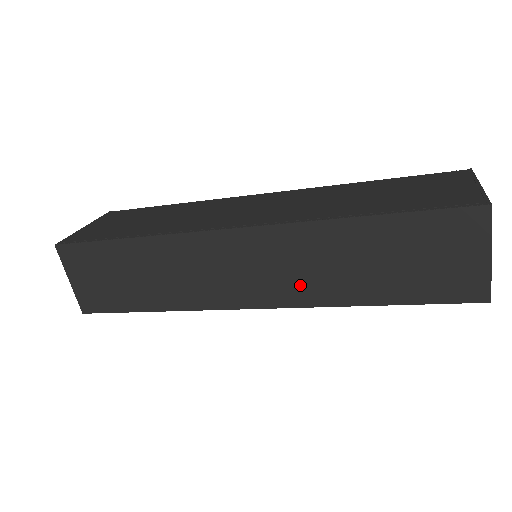
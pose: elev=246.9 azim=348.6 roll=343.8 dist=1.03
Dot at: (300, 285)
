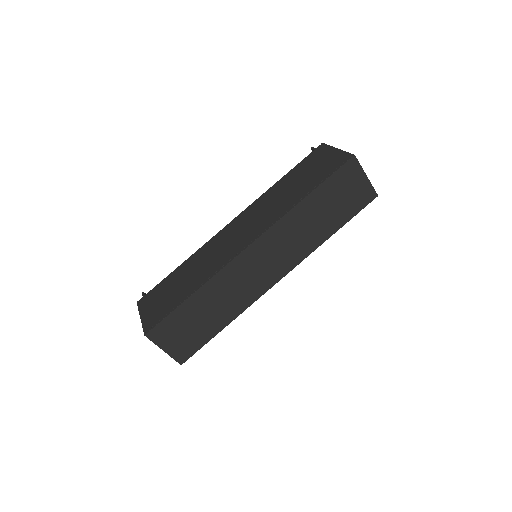
Dot at: (296, 250)
